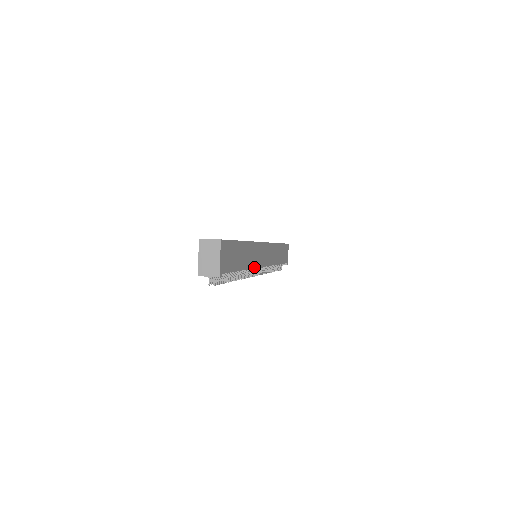
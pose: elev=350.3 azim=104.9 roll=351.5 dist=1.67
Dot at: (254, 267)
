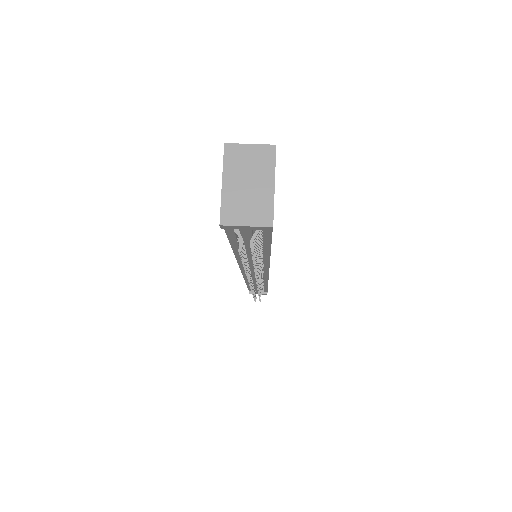
Dot at: occluded
